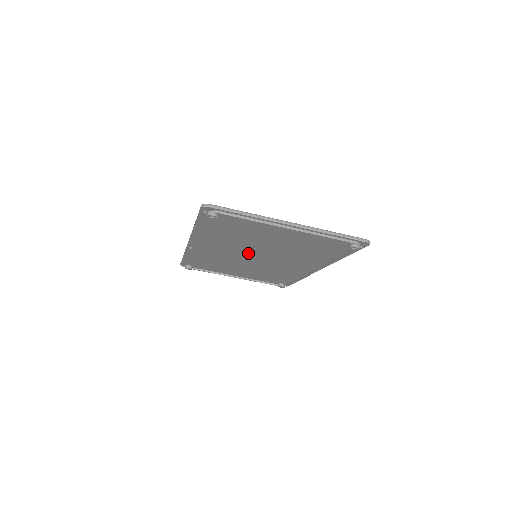
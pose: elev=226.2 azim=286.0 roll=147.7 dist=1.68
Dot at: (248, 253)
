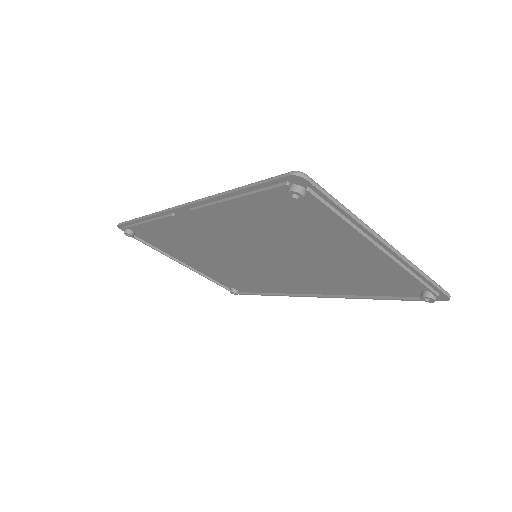
Dot at: (252, 250)
